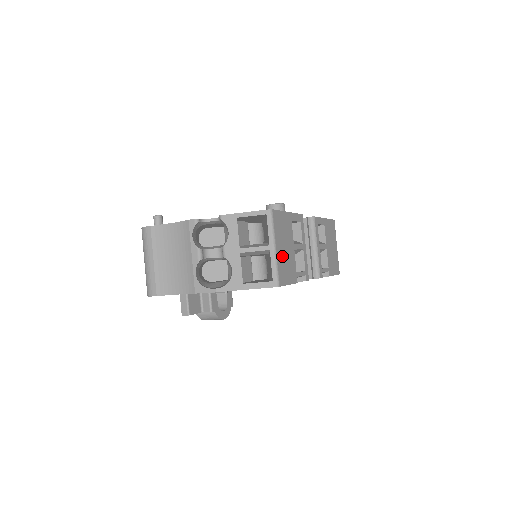
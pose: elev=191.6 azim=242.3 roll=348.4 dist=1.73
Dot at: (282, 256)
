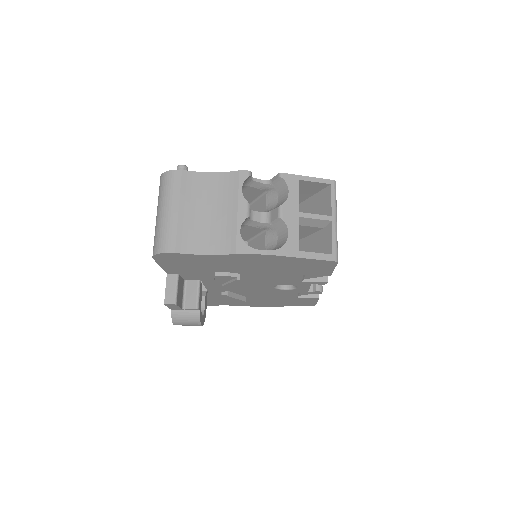
Dot at: occluded
